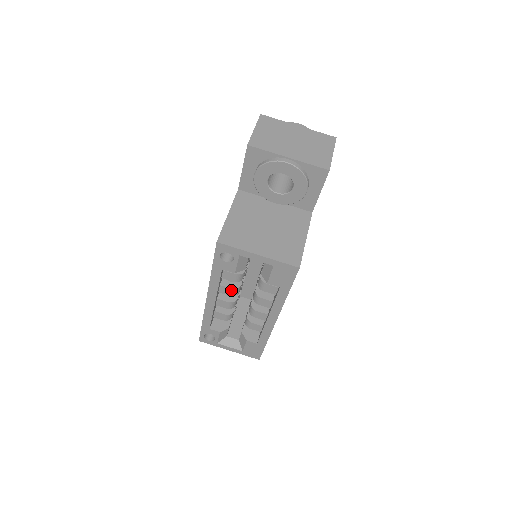
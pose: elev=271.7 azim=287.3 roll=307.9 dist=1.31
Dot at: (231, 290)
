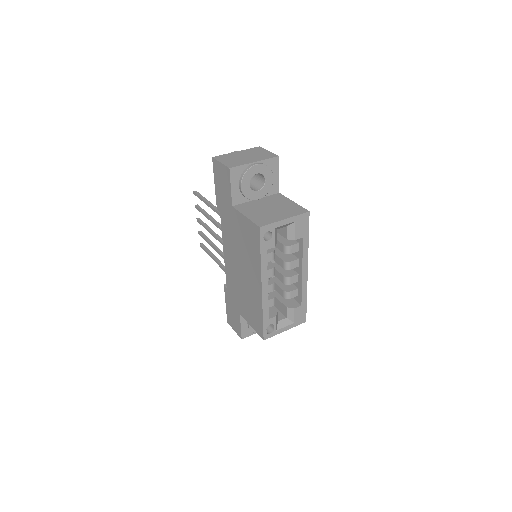
Dot at: (272, 270)
